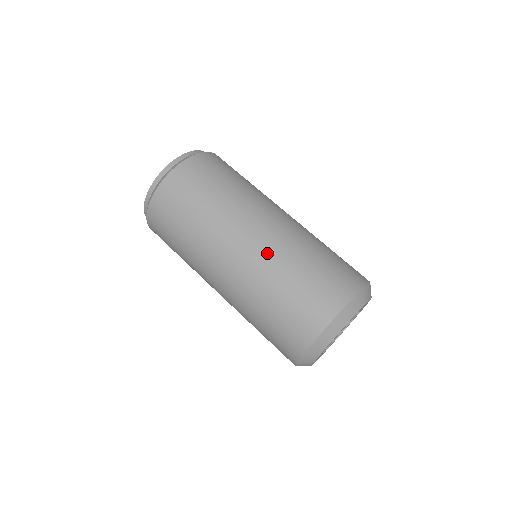
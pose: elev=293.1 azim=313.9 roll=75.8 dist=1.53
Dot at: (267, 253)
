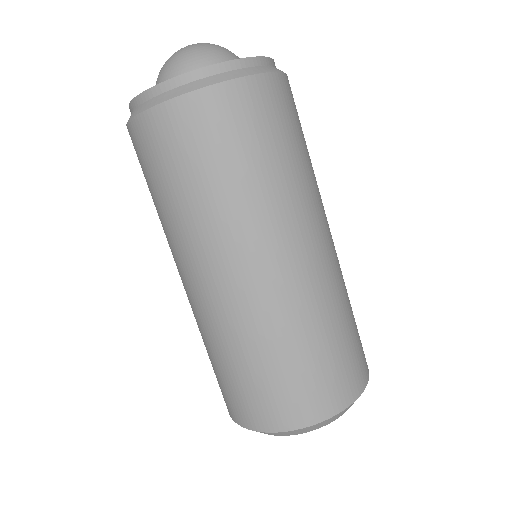
Dot at: (277, 305)
